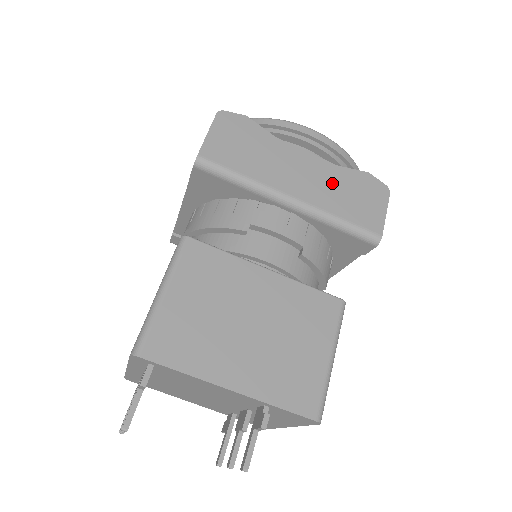
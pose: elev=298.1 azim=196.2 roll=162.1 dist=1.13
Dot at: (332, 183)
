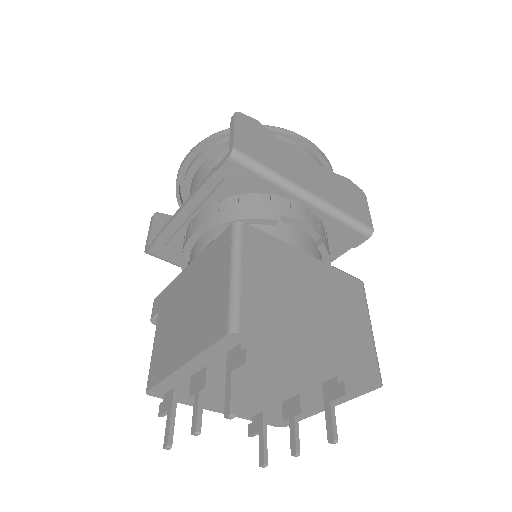
Dot at: (330, 184)
